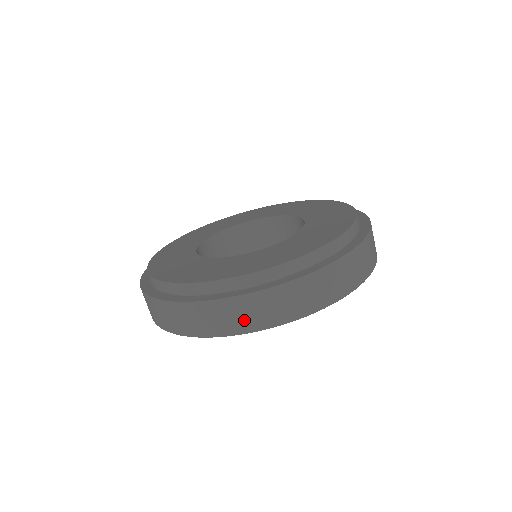
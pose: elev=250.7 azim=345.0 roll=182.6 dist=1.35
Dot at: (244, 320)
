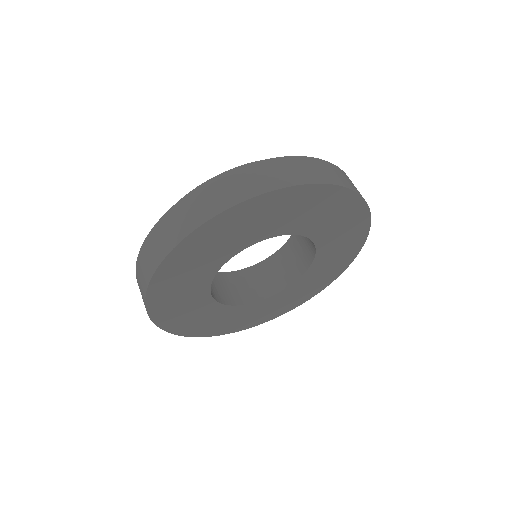
Dot at: (329, 175)
